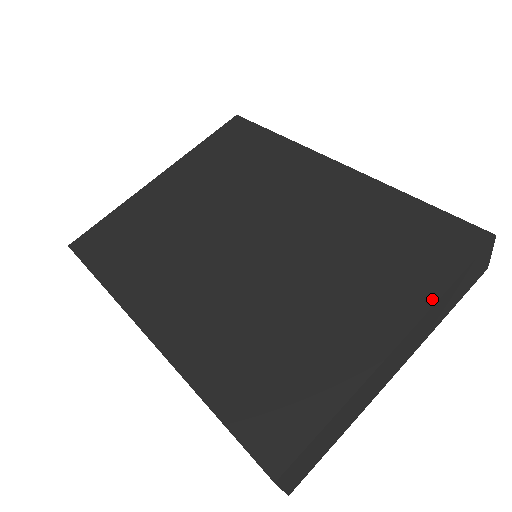
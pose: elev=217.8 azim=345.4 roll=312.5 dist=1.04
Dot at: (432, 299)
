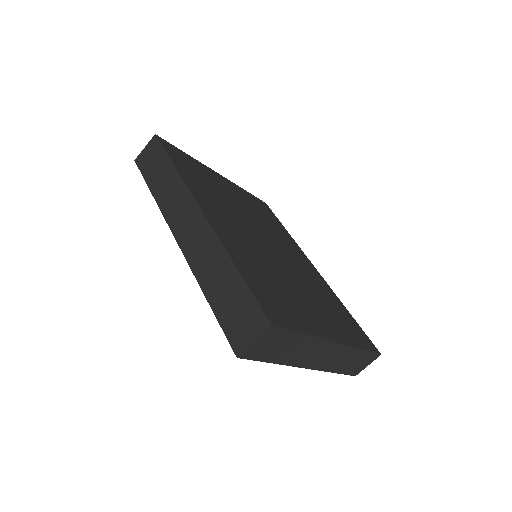
Dot at: (354, 345)
